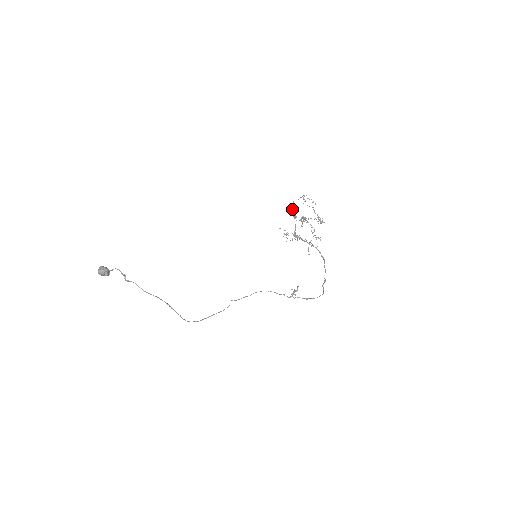
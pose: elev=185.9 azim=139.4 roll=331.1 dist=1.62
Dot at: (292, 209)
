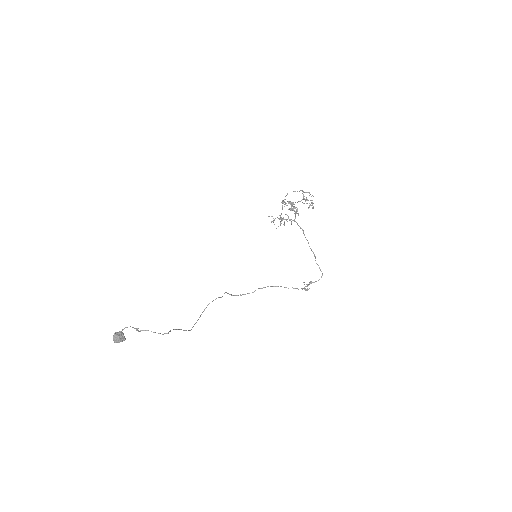
Dot at: occluded
